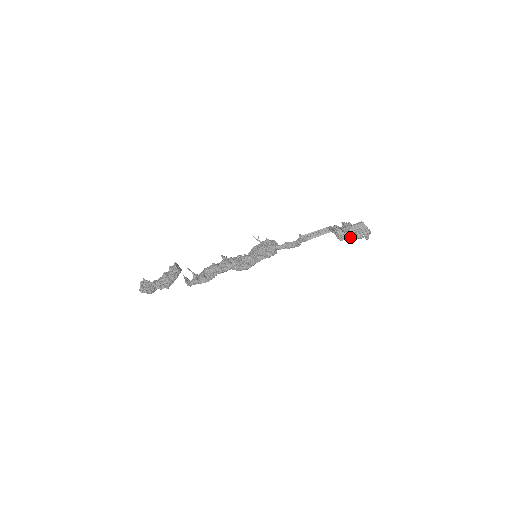
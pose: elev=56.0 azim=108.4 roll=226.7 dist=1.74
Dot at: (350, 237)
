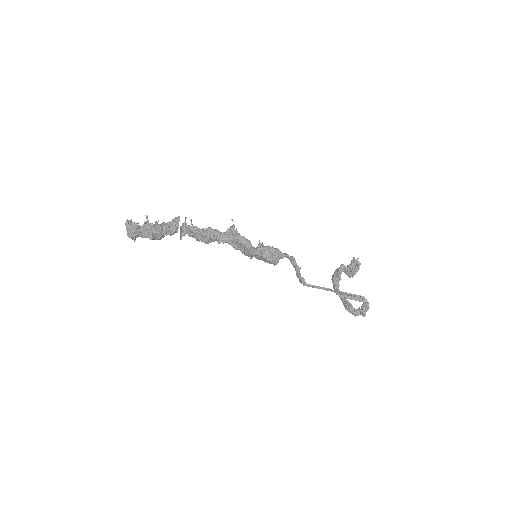
Dot at: (349, 298)
